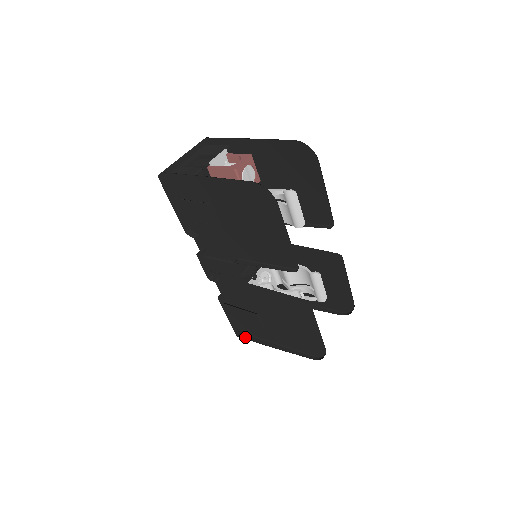
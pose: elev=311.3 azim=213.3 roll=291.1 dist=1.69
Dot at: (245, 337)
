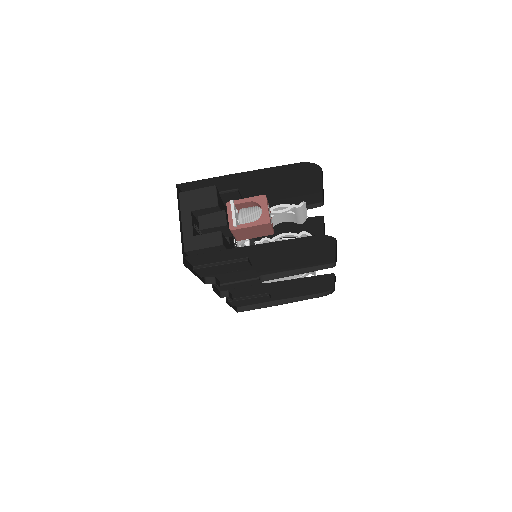
Dot at: (246, 309)
